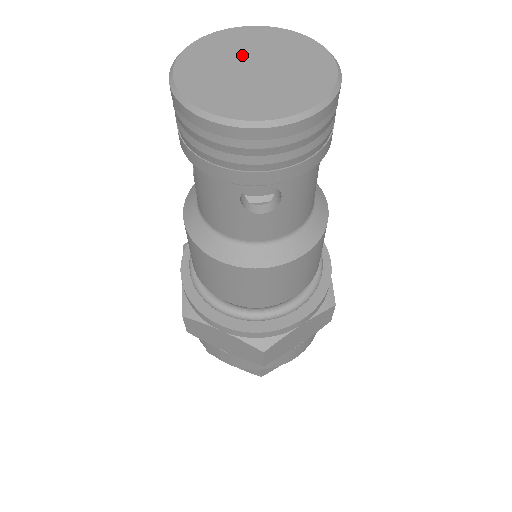
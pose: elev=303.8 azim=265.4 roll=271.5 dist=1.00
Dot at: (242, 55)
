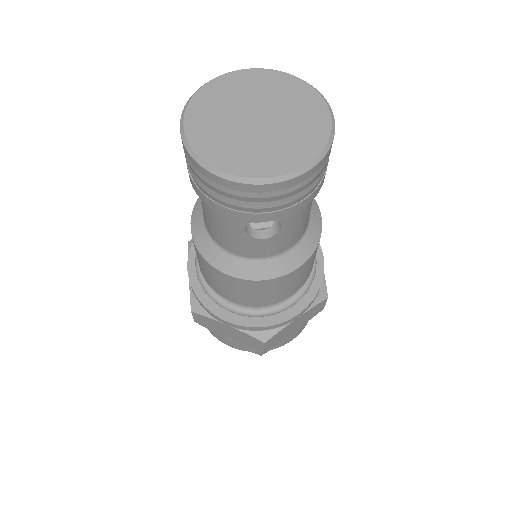
Dot at: (245, 104)
